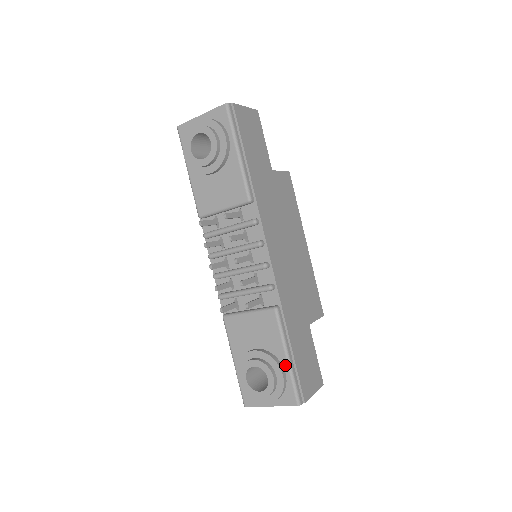
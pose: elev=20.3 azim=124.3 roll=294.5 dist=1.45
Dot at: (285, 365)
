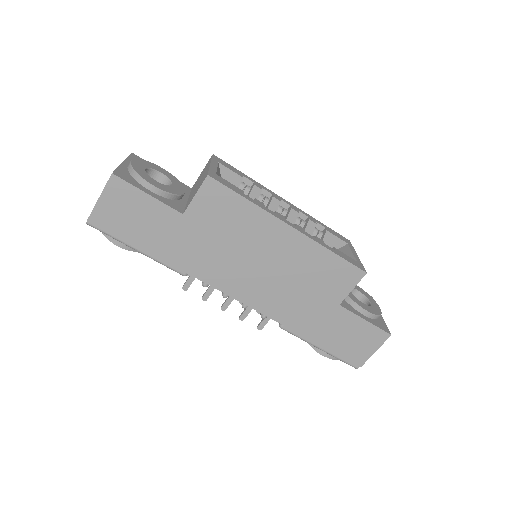
Dot at: (324, 350)
